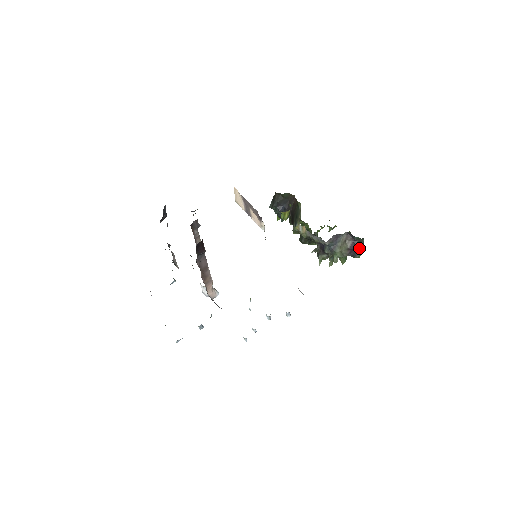
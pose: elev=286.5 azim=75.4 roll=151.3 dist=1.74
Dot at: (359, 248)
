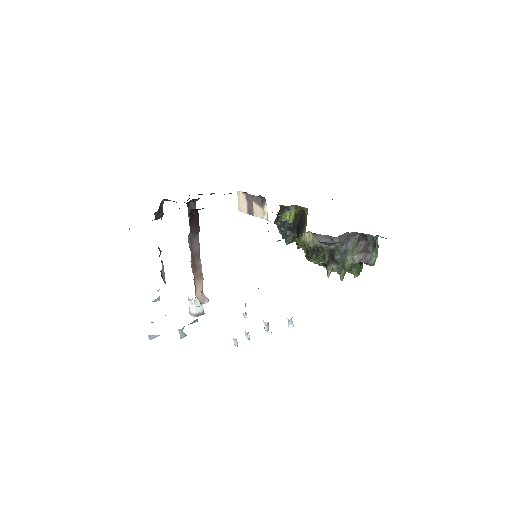
Dot at: (373, 251)
